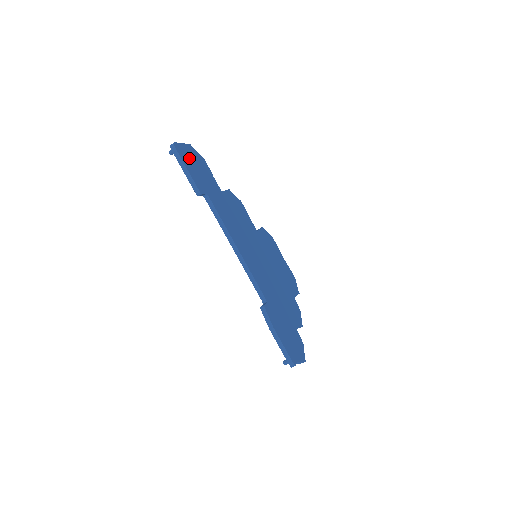
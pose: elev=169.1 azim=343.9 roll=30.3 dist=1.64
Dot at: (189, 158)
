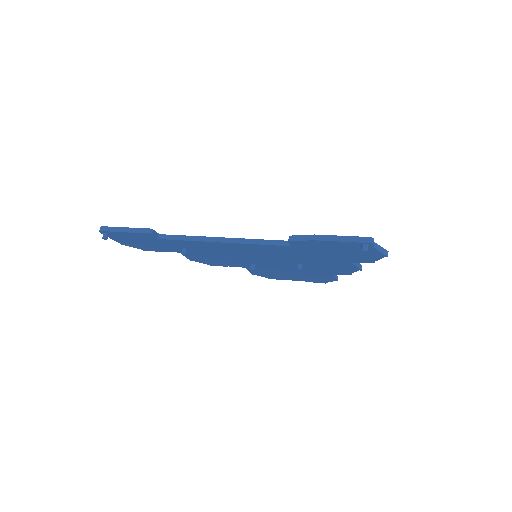
Dot at: occluded
